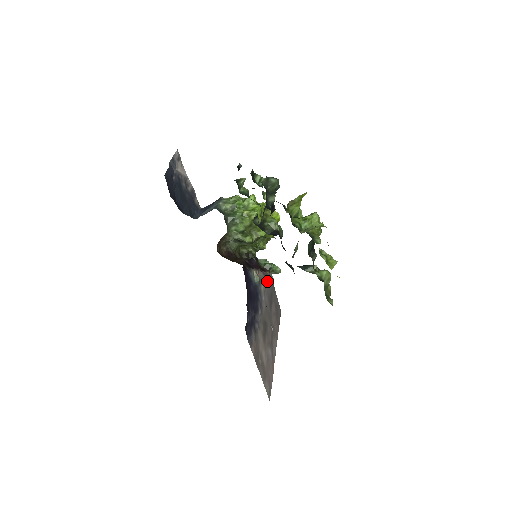
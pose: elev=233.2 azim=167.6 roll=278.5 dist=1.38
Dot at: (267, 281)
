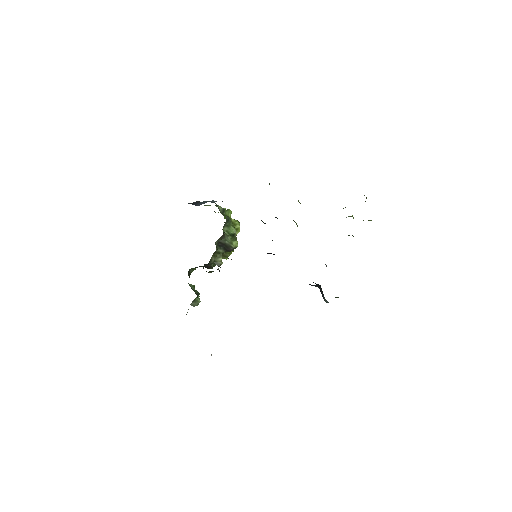
Dot at: occluded
